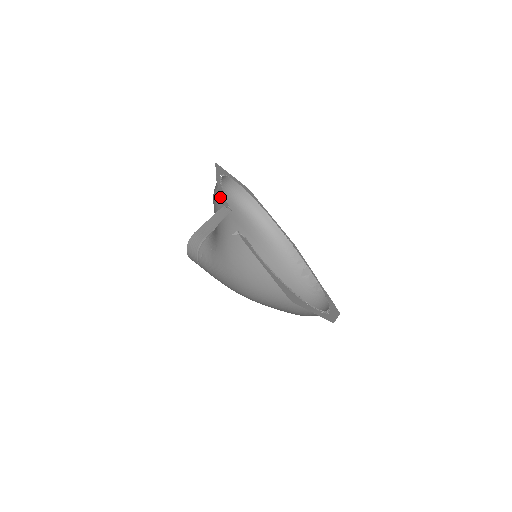
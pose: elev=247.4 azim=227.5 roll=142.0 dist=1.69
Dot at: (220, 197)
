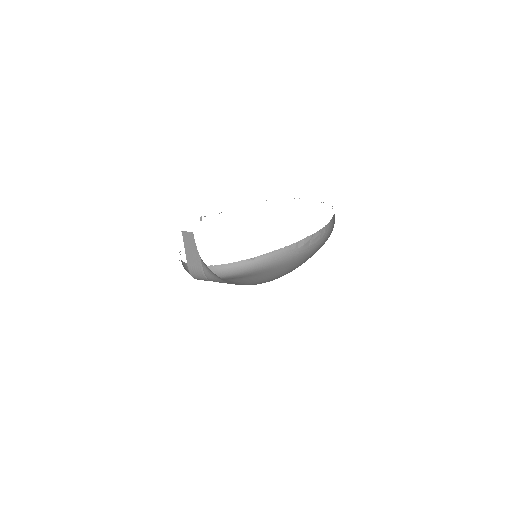
Dot at: occluded
